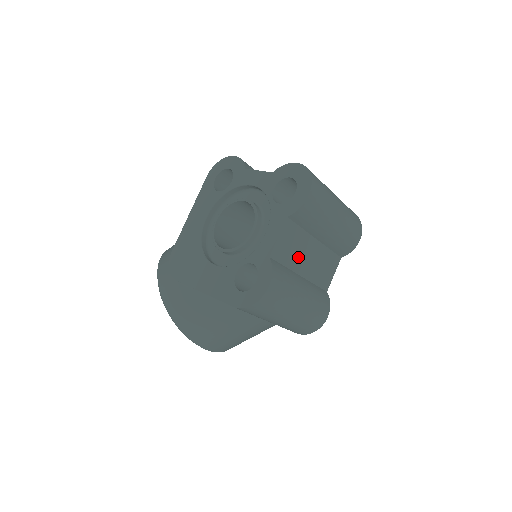
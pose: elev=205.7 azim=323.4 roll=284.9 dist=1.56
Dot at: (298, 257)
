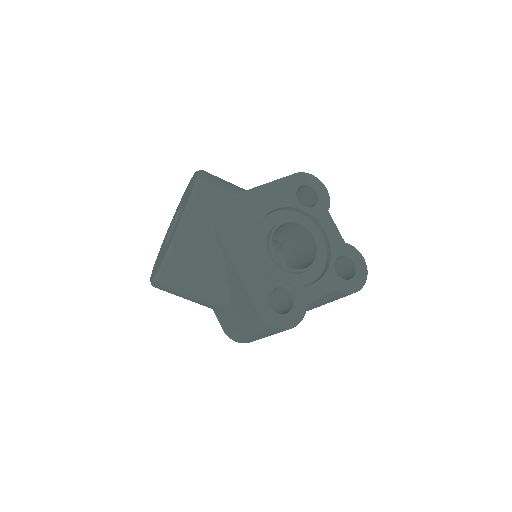
Dot at: occluded
